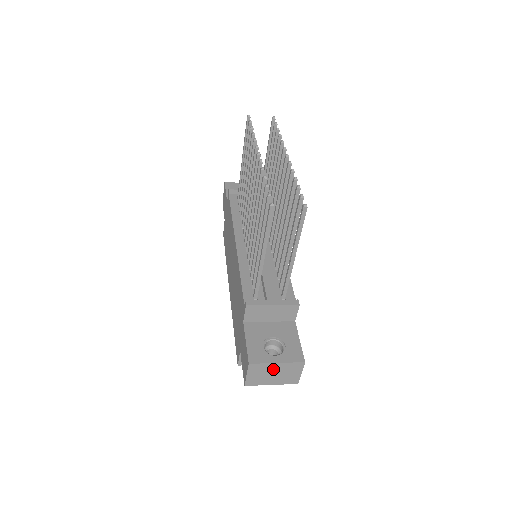
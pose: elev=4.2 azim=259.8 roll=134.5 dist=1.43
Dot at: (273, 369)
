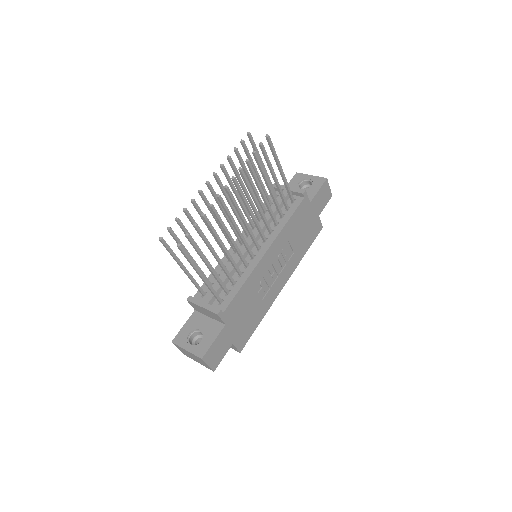
Dot at: (188, 353)
